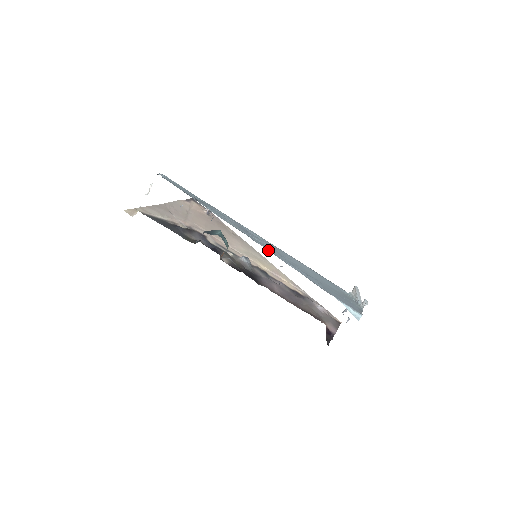
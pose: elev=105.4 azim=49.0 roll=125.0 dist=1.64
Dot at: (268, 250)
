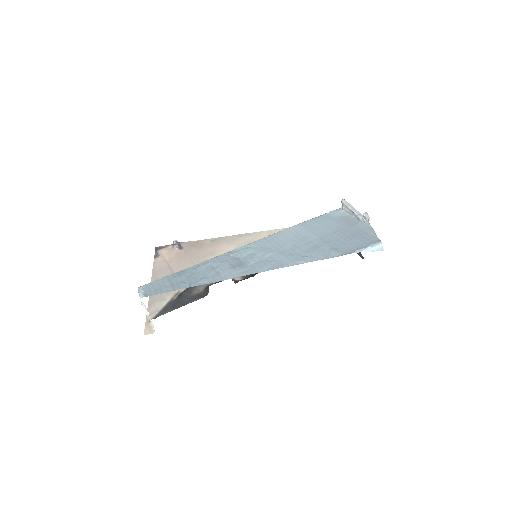
Dot at: occluded
